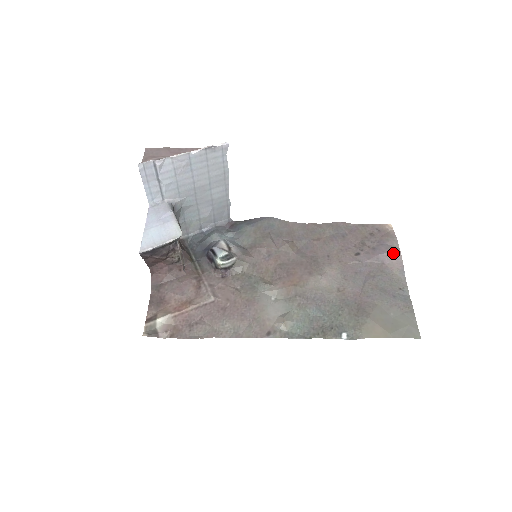
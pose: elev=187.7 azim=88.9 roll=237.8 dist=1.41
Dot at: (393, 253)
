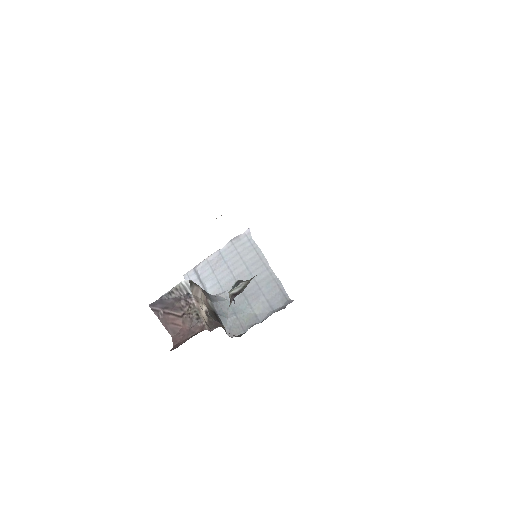
Dot at: occluded
